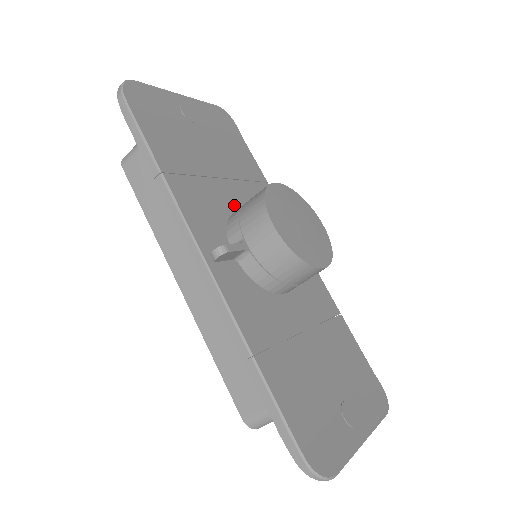
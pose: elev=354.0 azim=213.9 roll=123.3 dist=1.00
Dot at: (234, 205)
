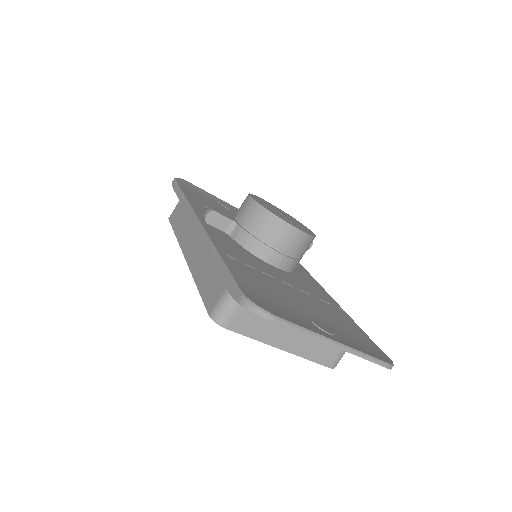
Dot at: occluded
